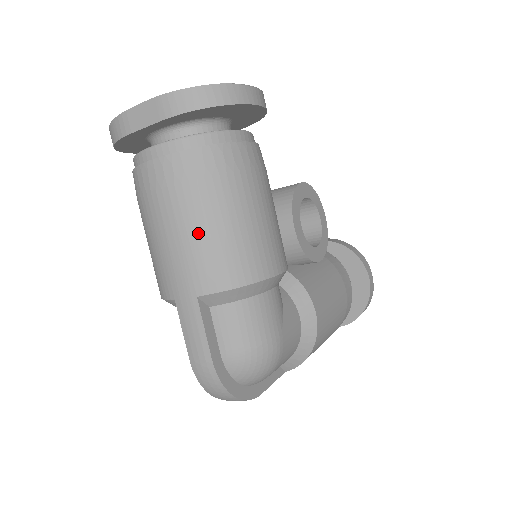
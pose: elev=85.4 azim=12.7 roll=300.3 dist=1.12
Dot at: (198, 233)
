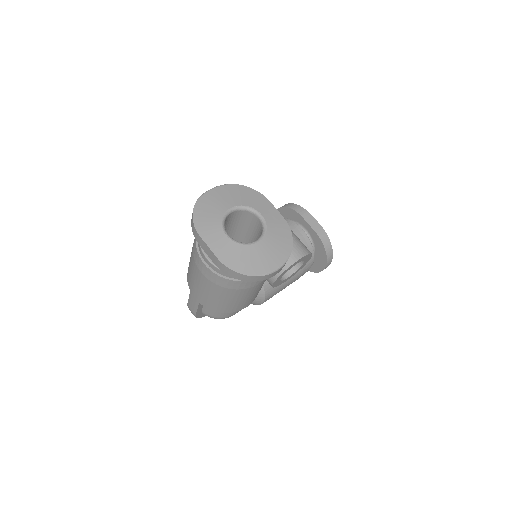
Dot at: (210, 295)
